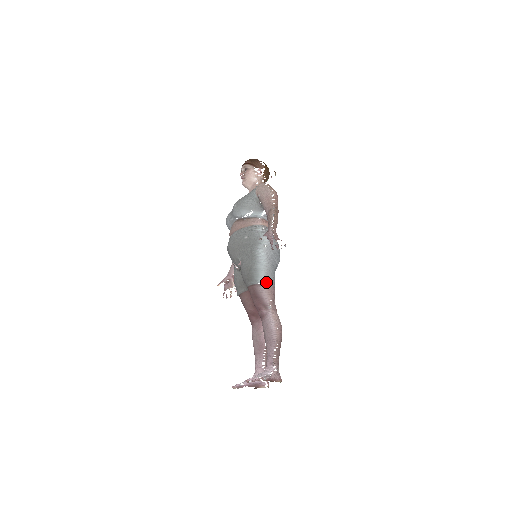
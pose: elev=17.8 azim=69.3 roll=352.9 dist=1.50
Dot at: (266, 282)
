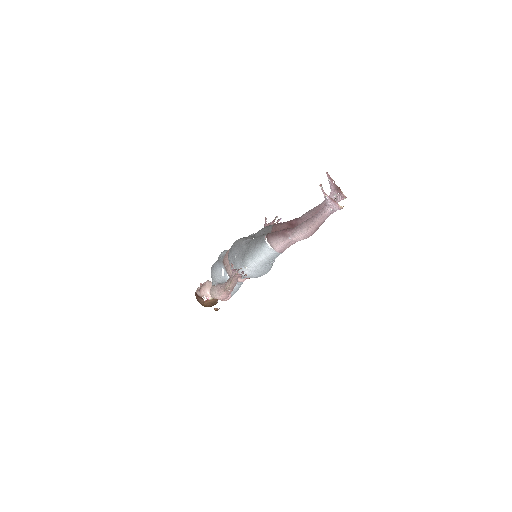
Dot at: occluded
